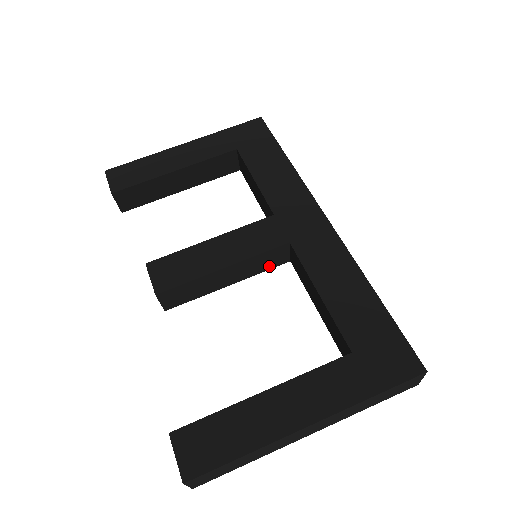
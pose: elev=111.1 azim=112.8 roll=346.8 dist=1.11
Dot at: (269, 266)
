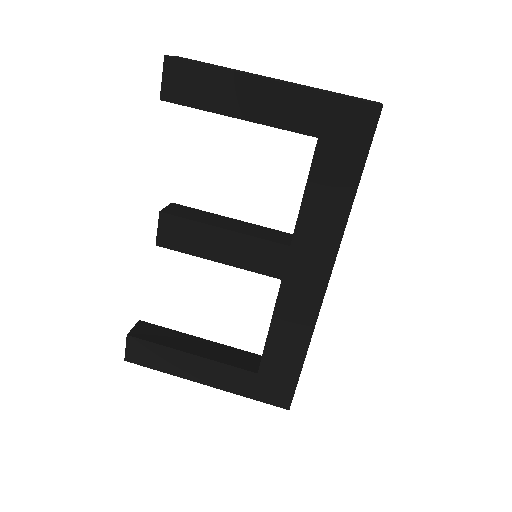
Dot at: occluded
